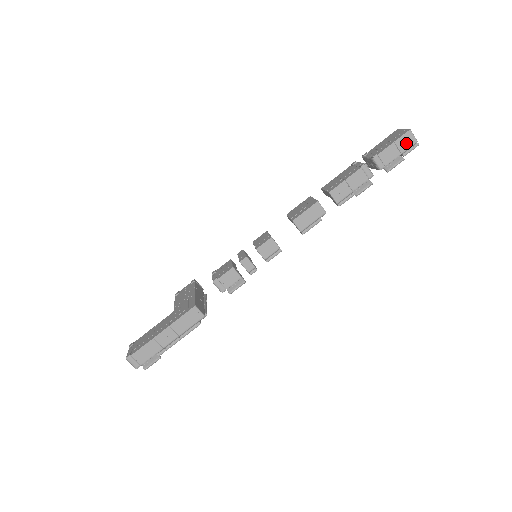
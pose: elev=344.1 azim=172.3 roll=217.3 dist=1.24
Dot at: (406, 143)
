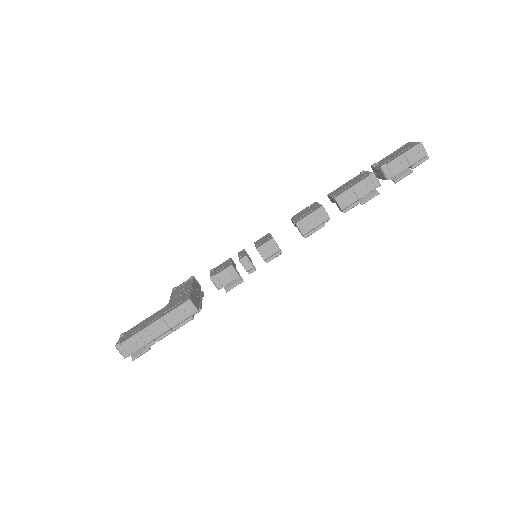
Dot at: (416, 155)
